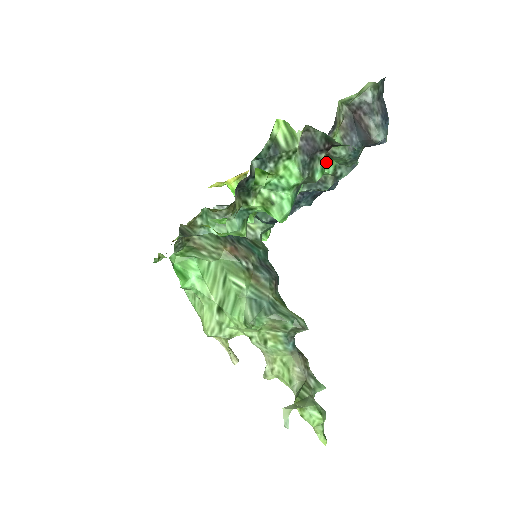
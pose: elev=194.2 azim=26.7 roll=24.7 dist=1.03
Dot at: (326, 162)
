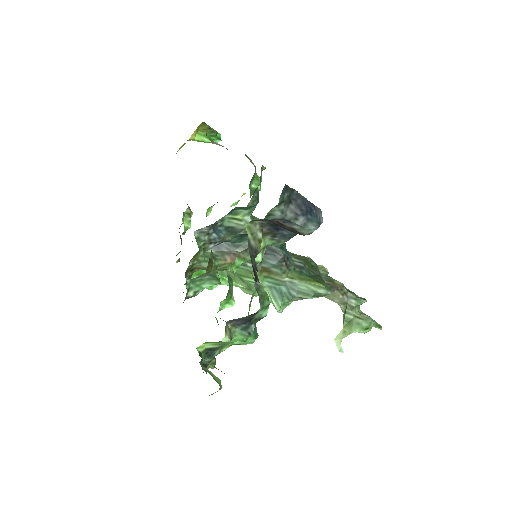
Dot at: occluded
